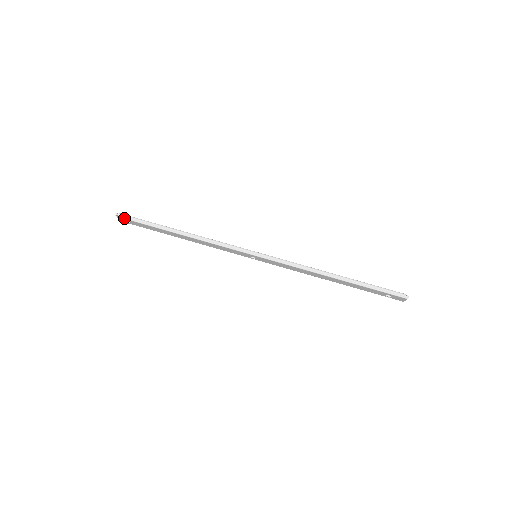
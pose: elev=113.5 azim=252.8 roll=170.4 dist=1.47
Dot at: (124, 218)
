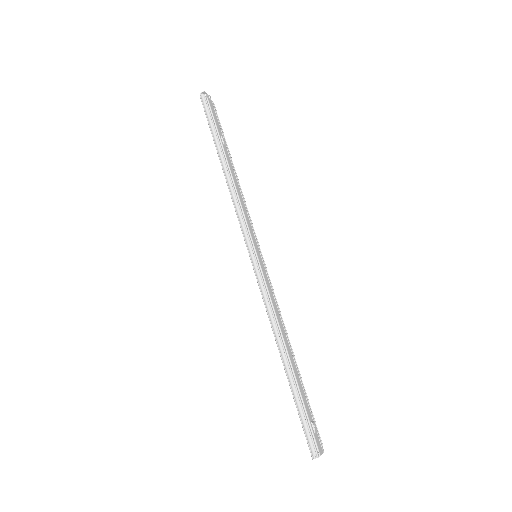
Dot at: (202, 102)
